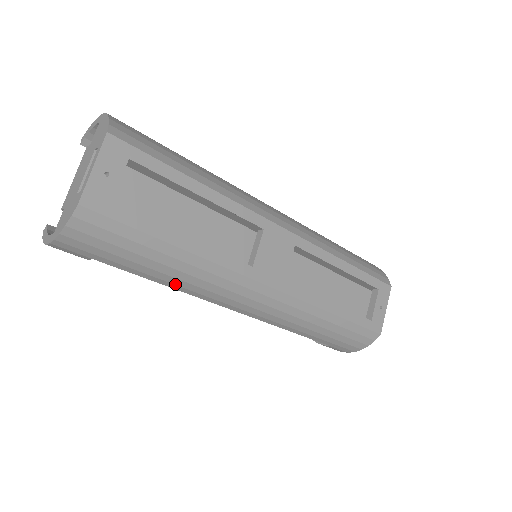
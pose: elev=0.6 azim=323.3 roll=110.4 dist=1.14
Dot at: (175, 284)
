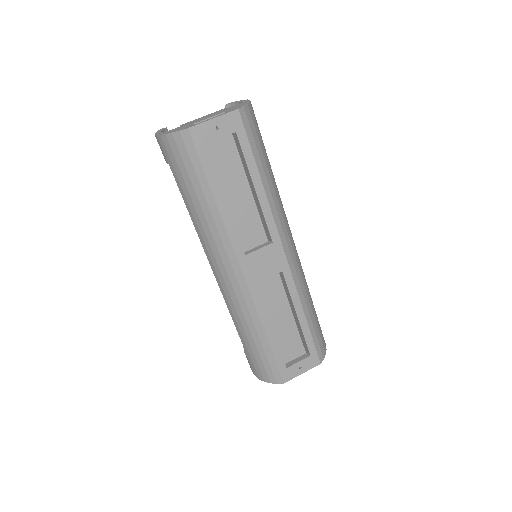
Dot at: (196, 221)
